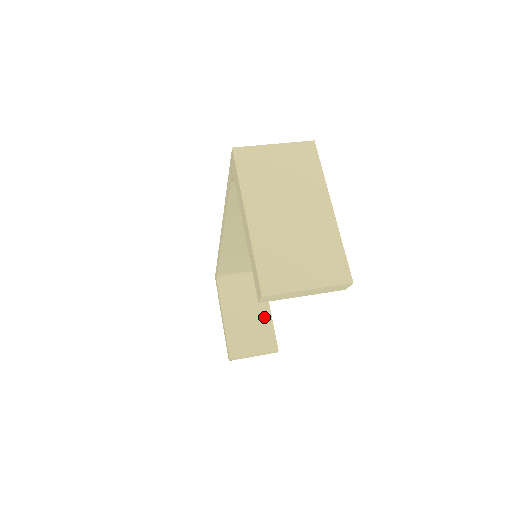
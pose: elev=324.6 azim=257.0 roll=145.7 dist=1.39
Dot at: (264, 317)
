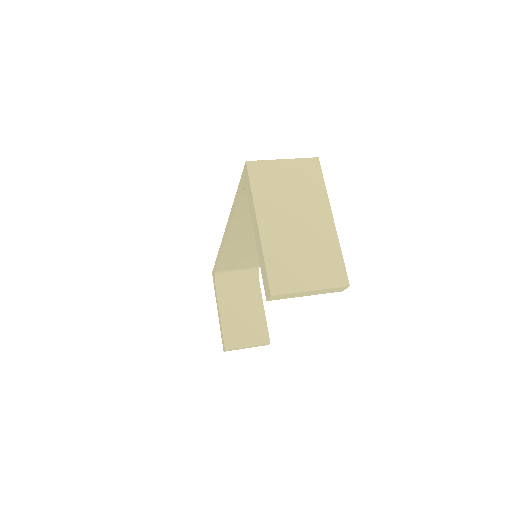
Dot at: (258, 312)
